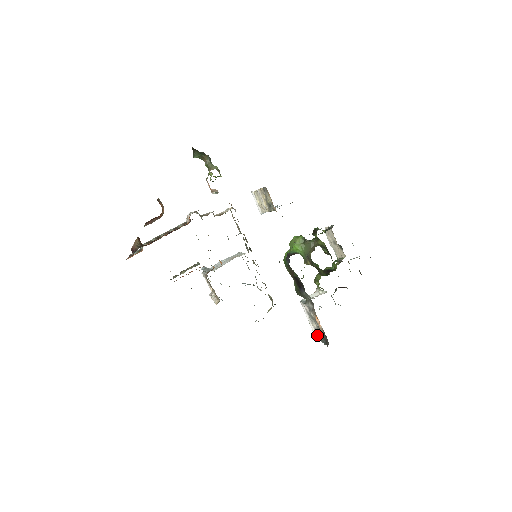
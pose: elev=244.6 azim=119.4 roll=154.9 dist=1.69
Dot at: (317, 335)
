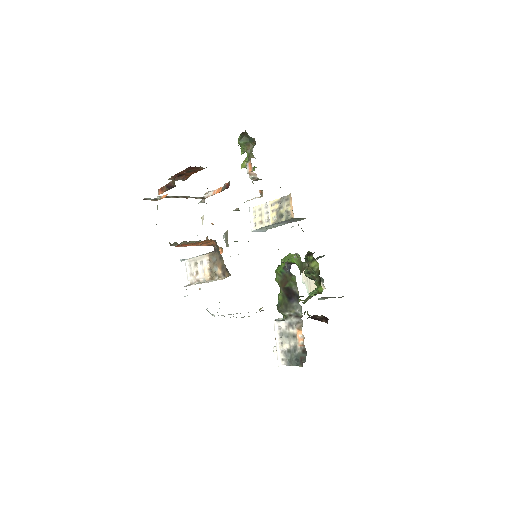
Dot at: (283, 359)
